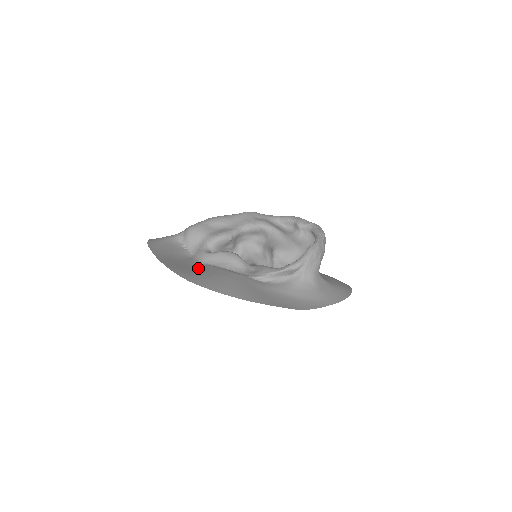
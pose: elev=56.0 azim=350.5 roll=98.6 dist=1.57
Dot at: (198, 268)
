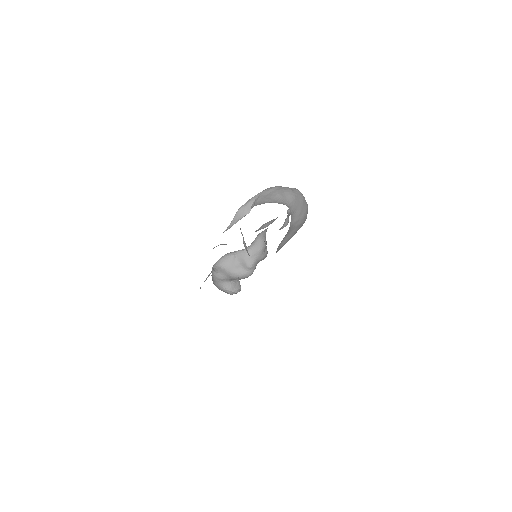
Dot at: occluded
